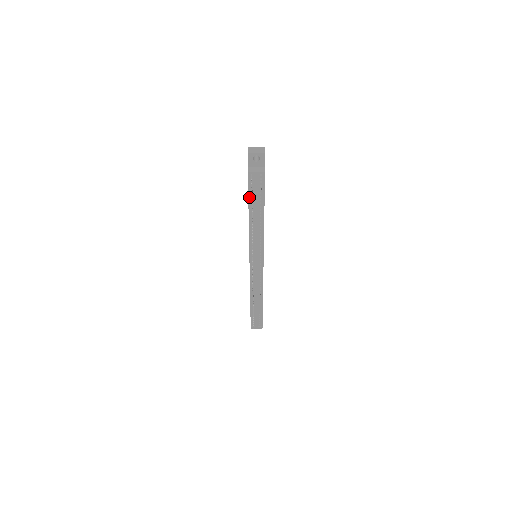
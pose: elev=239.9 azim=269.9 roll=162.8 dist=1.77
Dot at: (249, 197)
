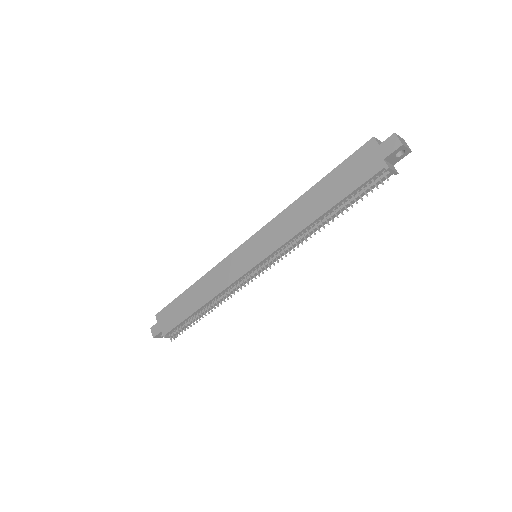
Dot at: (349, 194)
